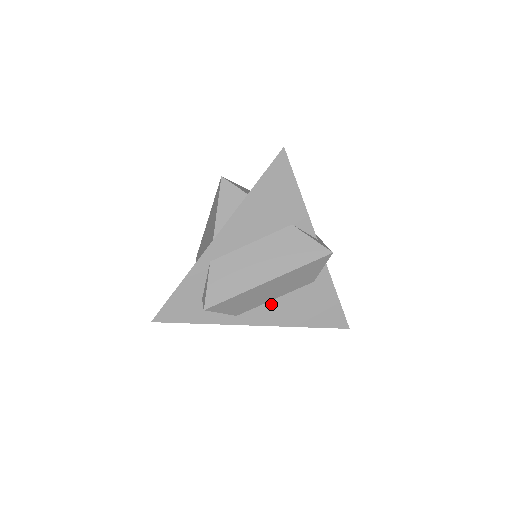
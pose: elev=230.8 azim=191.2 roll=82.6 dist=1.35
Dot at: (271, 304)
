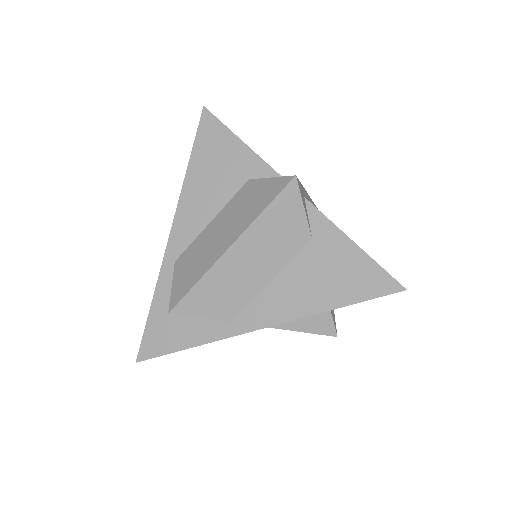
Dot at: (269, 291)
